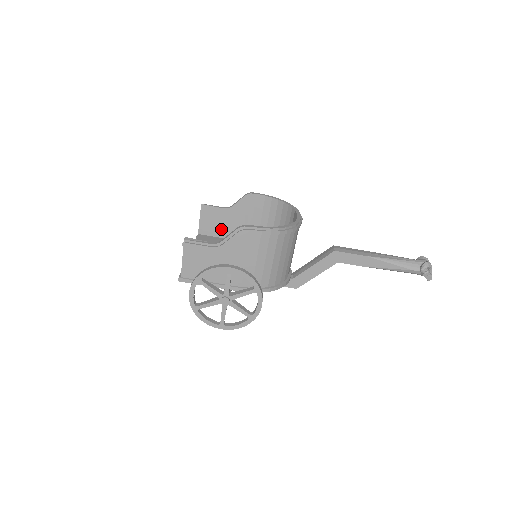
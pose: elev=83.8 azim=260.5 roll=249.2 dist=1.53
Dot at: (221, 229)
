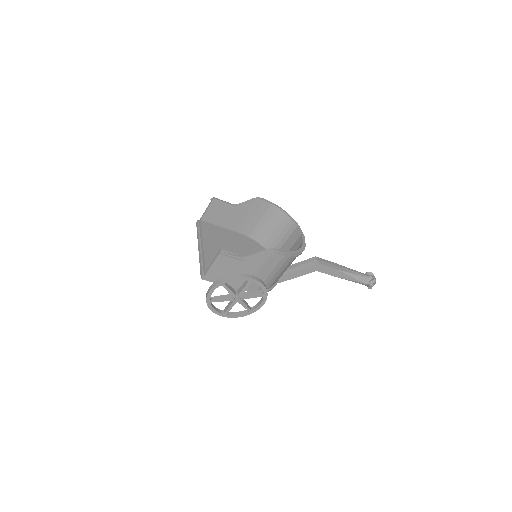
Dot at: (223, 220)
